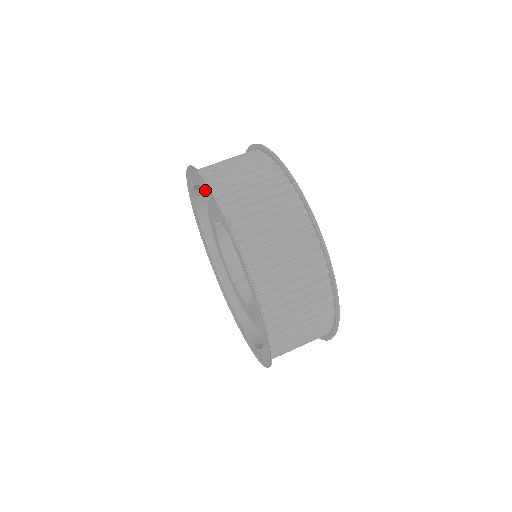
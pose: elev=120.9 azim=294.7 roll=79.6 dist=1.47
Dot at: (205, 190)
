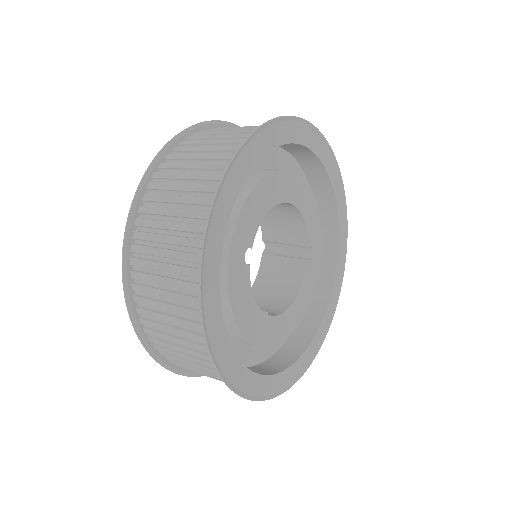
Dot at: occluded
